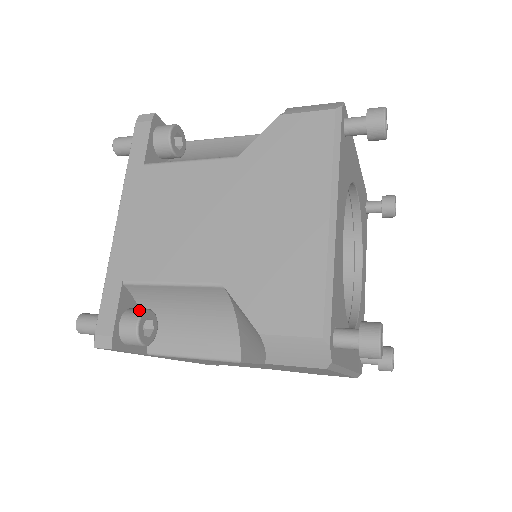
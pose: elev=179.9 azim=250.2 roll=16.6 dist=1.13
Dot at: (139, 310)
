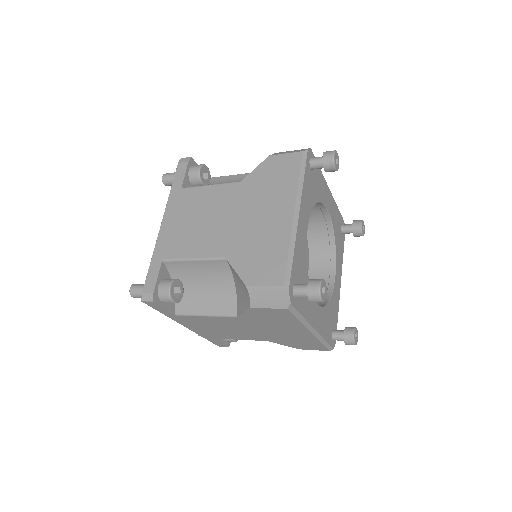
Dot at: (172, 279)
